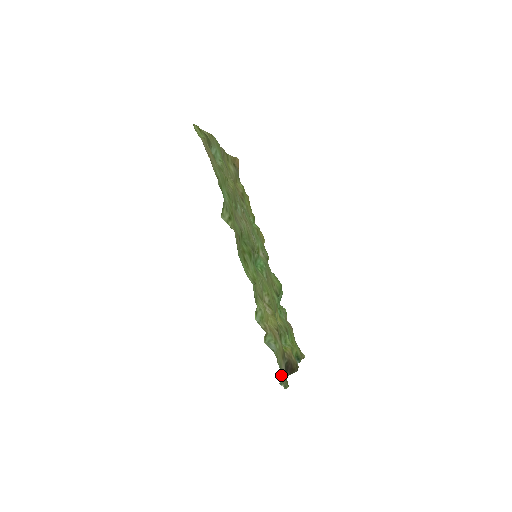
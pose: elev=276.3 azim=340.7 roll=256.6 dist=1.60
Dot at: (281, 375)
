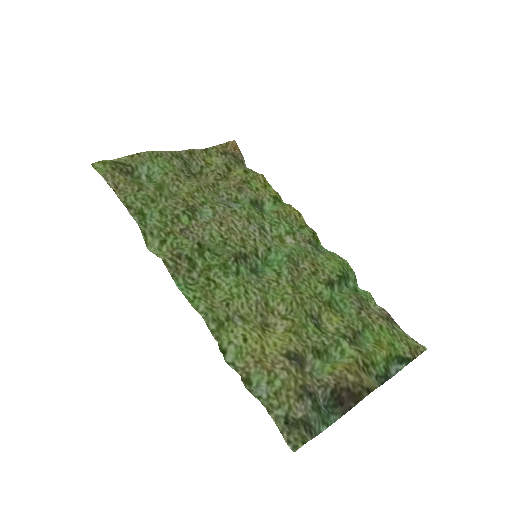
Dot at: (287, 429)
